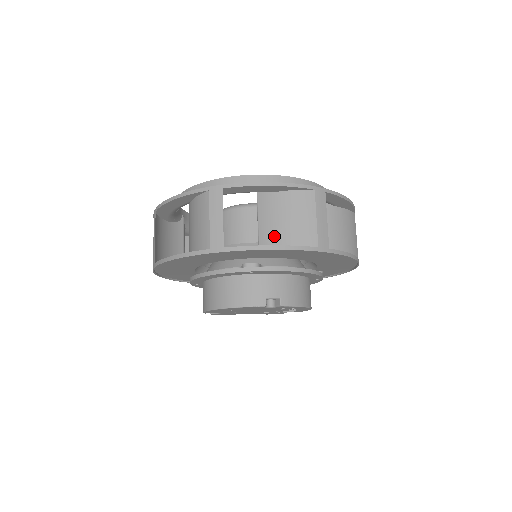
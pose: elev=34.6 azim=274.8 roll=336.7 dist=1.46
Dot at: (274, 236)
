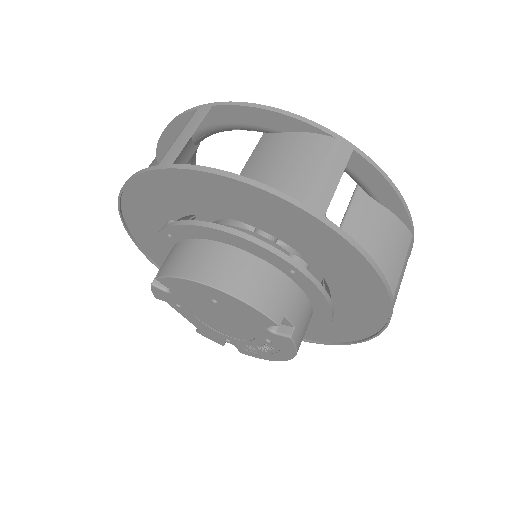
Dot at: occluded
